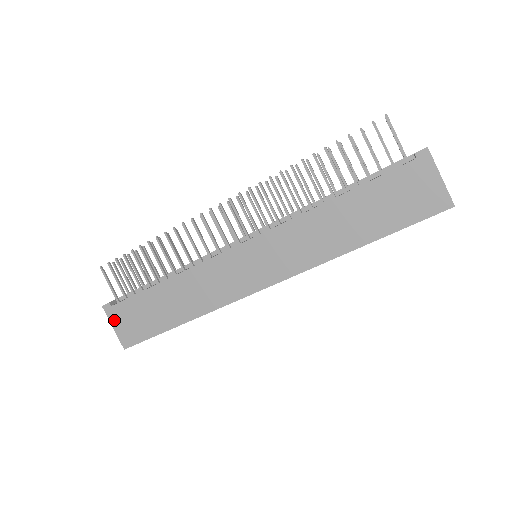
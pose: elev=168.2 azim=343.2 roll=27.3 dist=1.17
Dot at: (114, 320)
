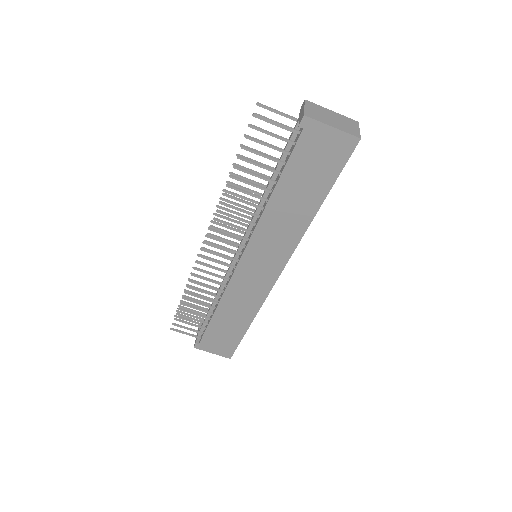
Dot at: (208, 349)
